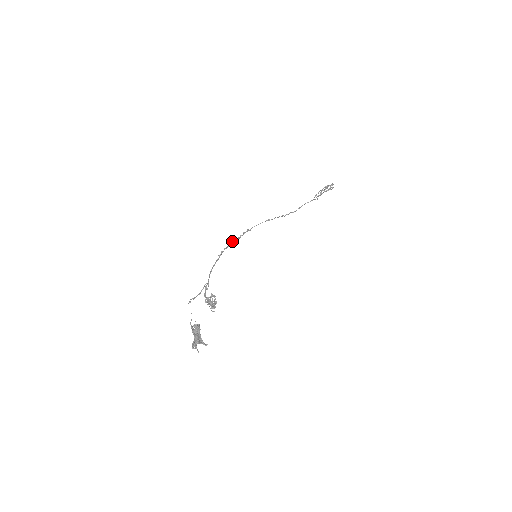
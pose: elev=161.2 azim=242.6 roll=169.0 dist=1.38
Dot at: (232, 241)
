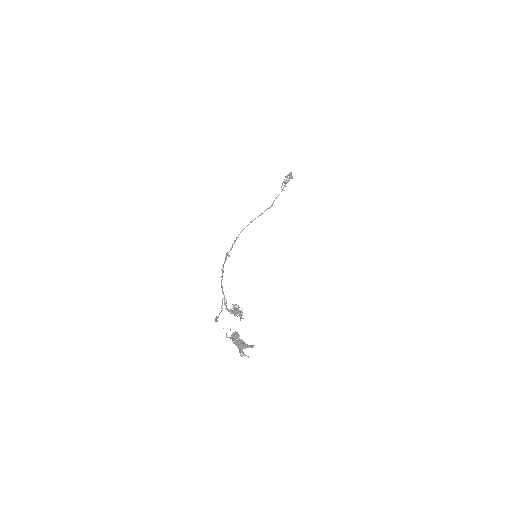
Dot at: (227, 253)
